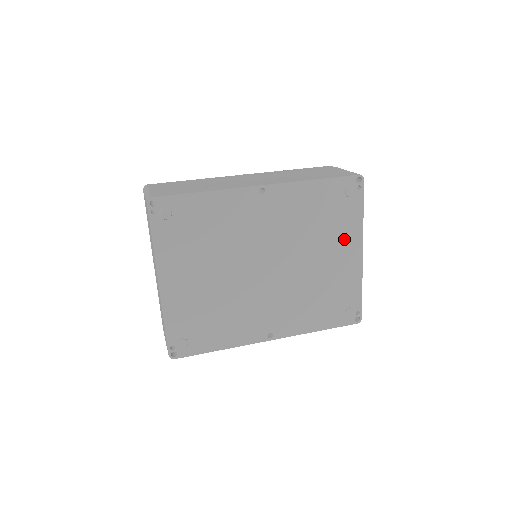
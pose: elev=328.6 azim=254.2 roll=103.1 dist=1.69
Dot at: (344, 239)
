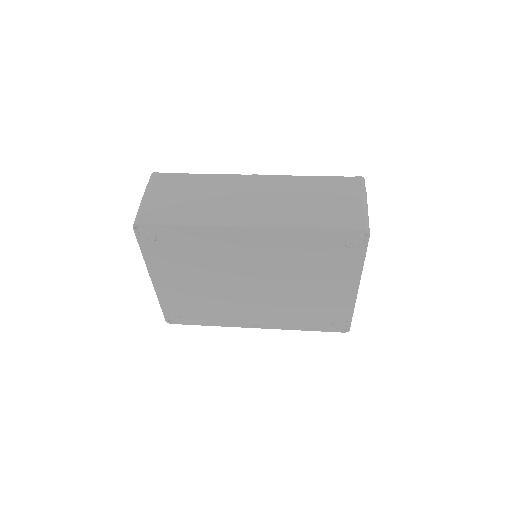
Dot at: (338, 277)
